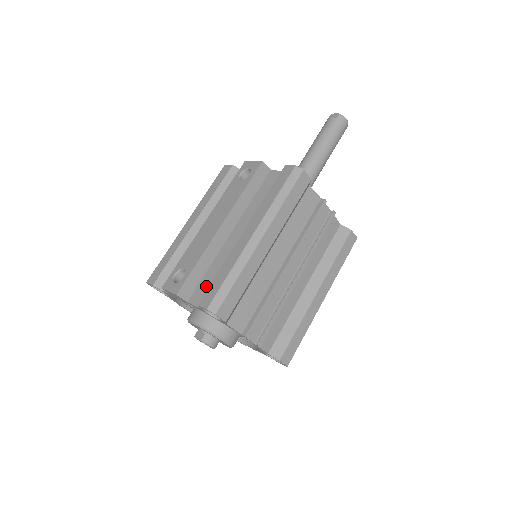
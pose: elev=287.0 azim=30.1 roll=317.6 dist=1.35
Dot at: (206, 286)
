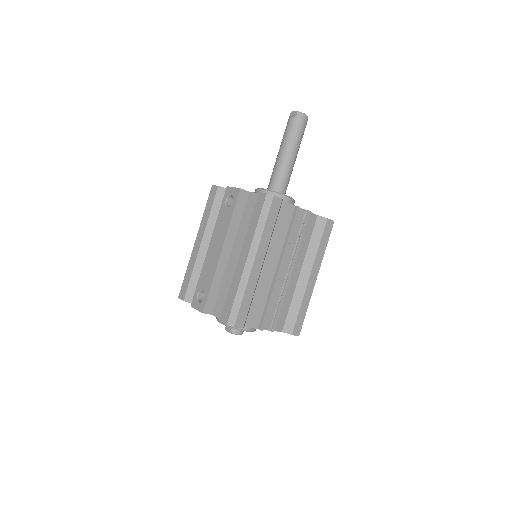
Dot at: (222, 301)
